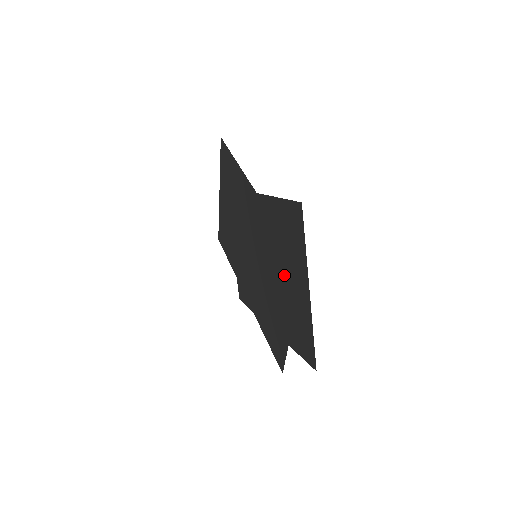
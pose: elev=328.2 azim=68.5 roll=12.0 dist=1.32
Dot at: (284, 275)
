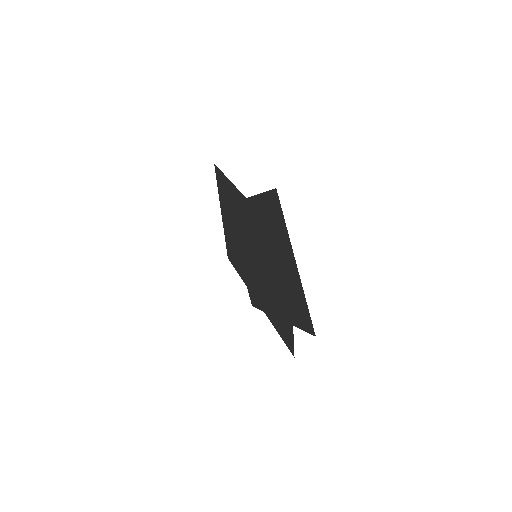
Dot at: (277, 260)
